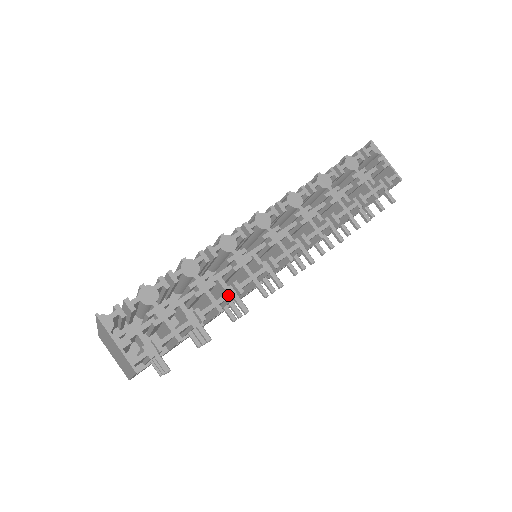
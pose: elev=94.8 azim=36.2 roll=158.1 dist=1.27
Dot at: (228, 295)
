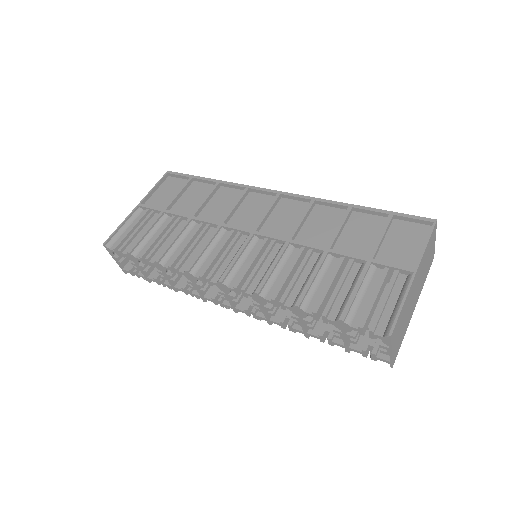
Dot at: (182, 291)
